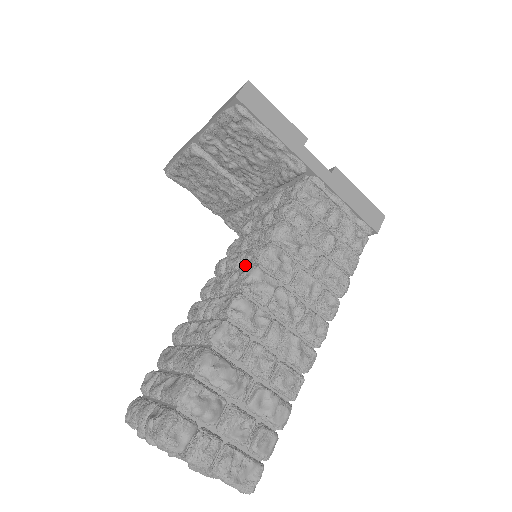
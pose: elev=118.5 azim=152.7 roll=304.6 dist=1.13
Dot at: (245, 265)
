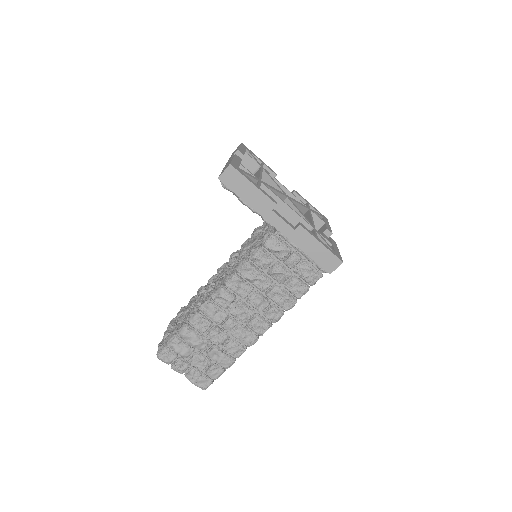
Dot at: occluded
